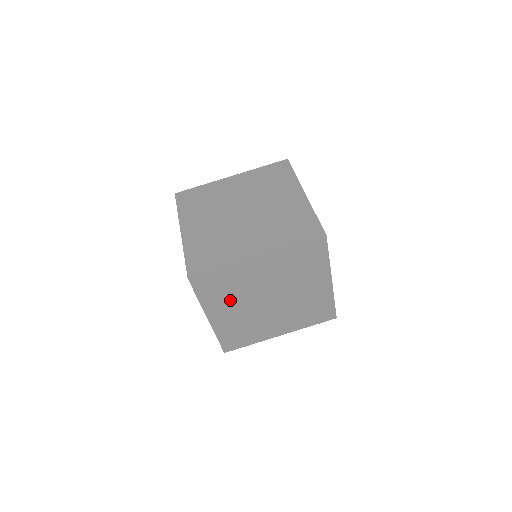
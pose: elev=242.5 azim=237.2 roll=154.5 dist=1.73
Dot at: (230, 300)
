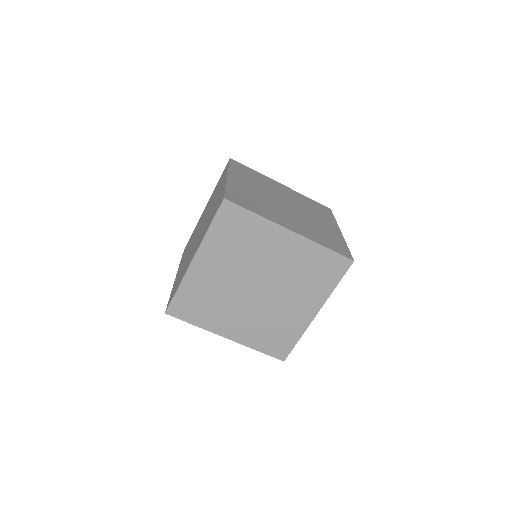
Dot at: (230, 256)
